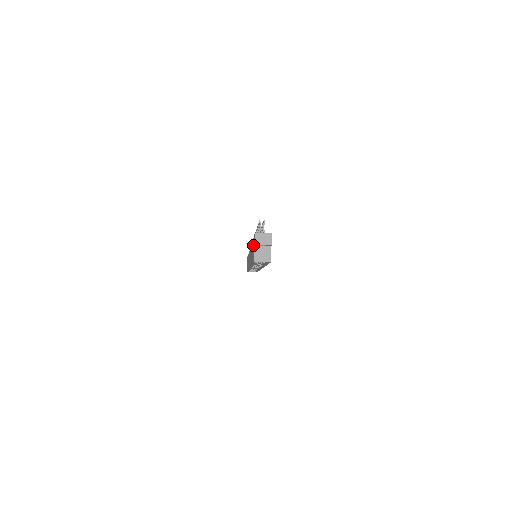
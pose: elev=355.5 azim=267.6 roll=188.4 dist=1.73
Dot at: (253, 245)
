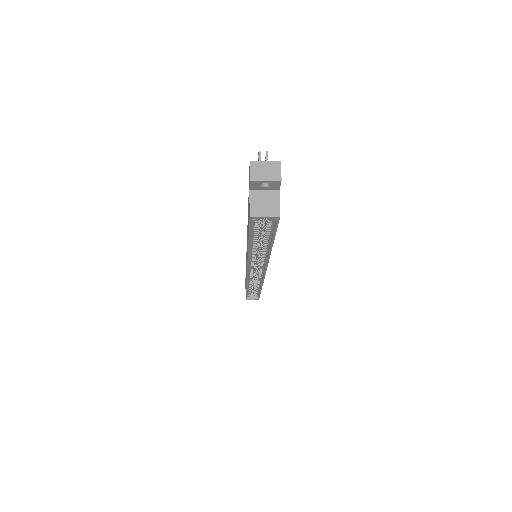
Dot at: occluded
